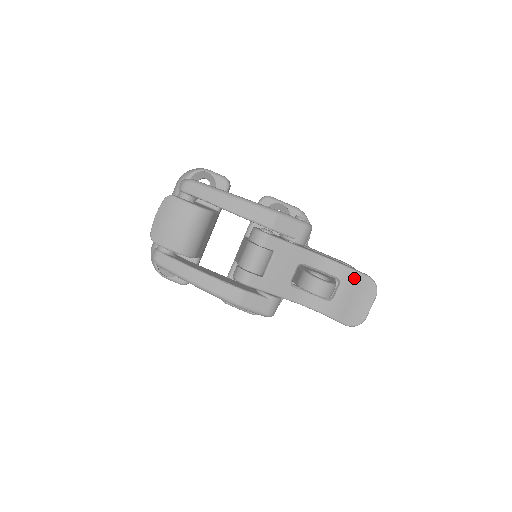
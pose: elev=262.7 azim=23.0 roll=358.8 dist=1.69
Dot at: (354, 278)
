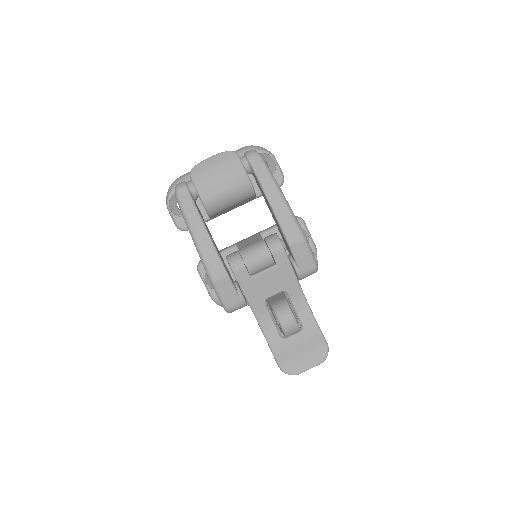
Dot at: (315, 336)
